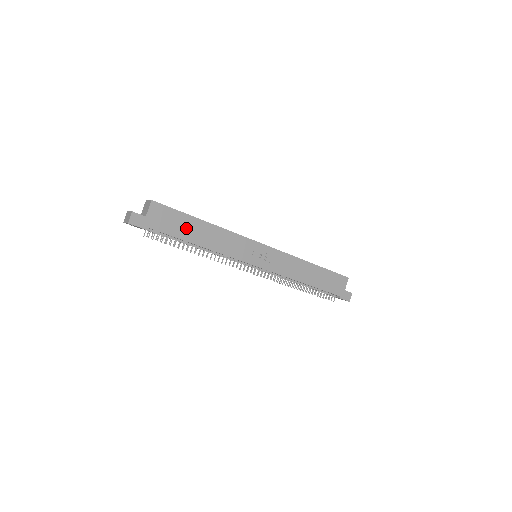
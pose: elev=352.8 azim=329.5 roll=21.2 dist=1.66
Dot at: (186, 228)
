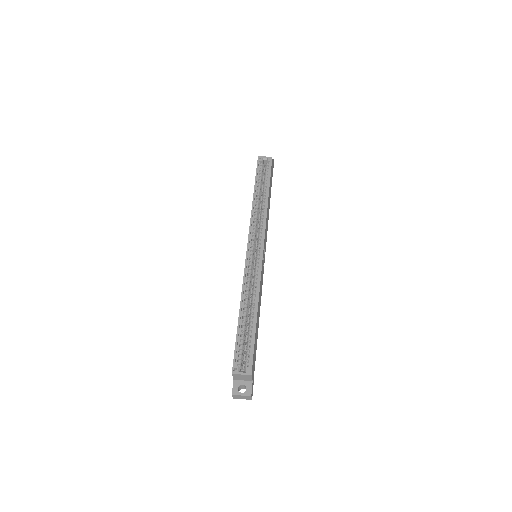
Dot at: (256, 337)
